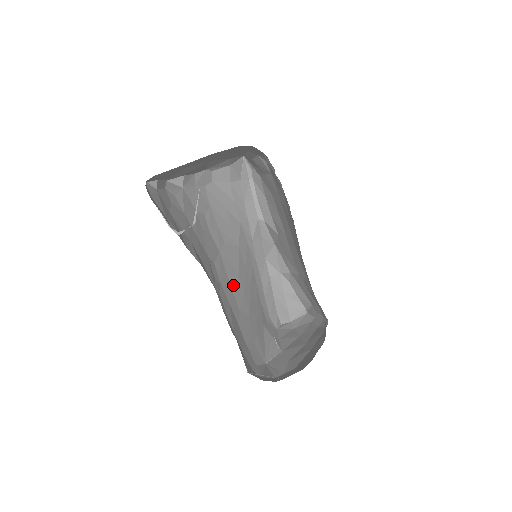
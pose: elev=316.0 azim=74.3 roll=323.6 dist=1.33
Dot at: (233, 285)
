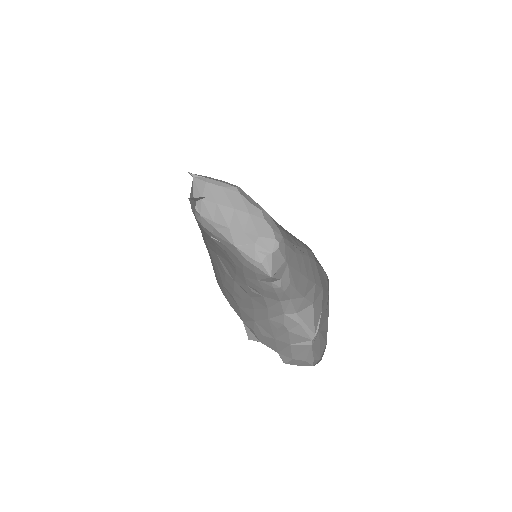
Dot at: (234, 269)
